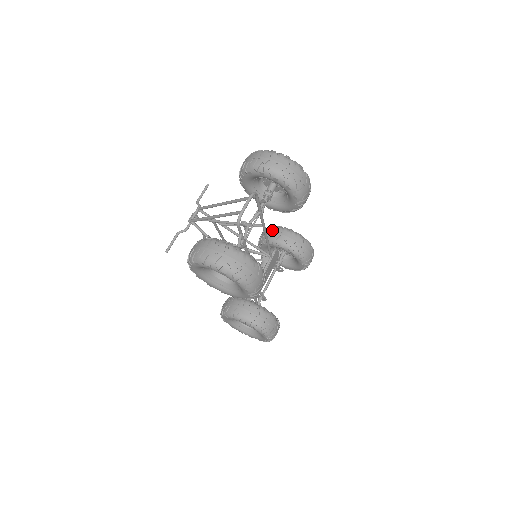
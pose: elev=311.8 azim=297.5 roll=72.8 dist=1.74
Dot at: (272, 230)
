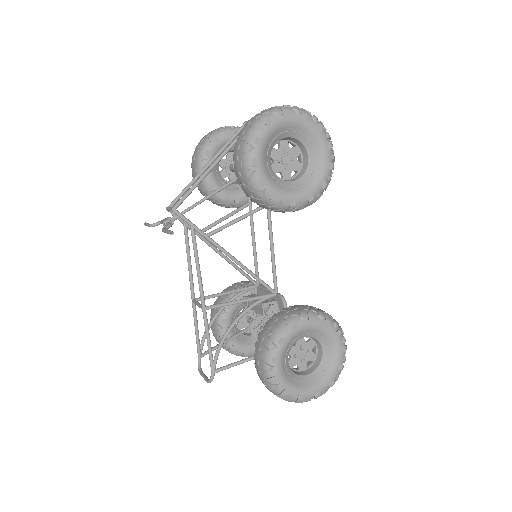
Dot at: (226, 289)
